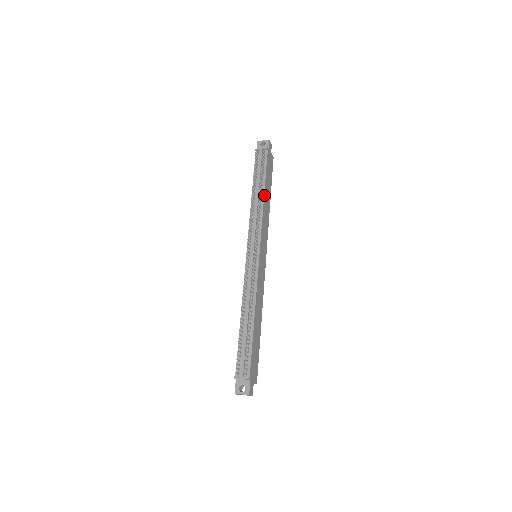
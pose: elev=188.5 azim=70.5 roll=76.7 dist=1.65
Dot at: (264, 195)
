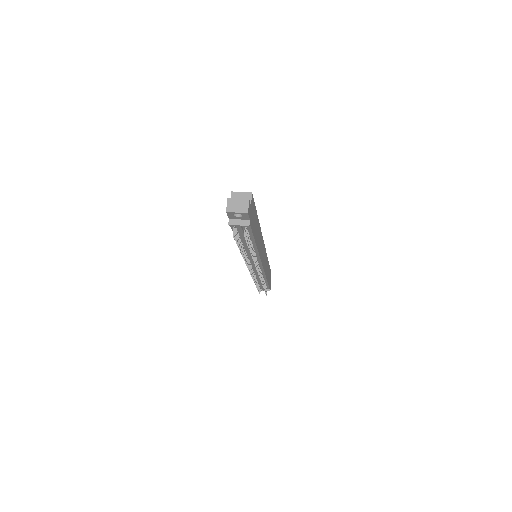
Dot at: (256, 246)
